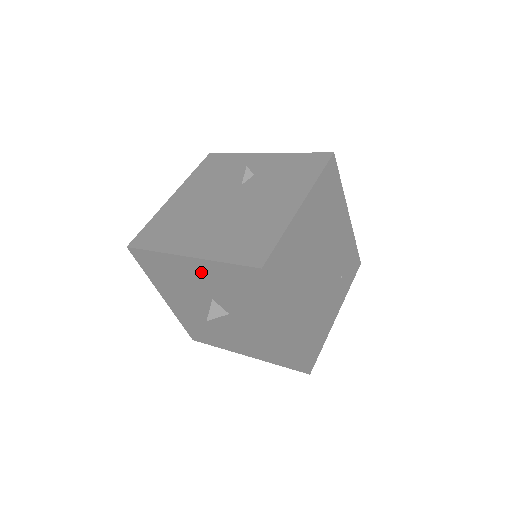
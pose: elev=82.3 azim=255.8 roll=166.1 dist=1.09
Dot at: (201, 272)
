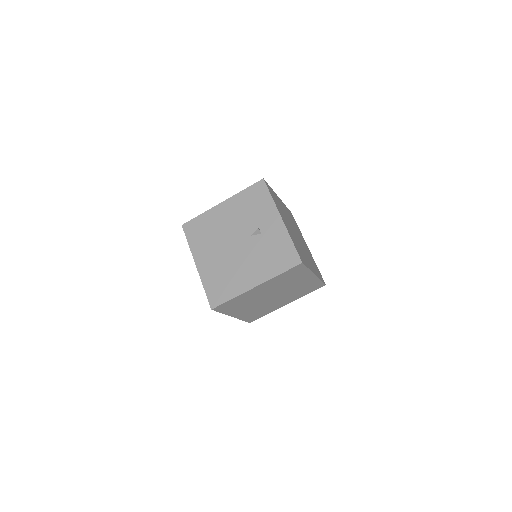
Dot at: occluded
